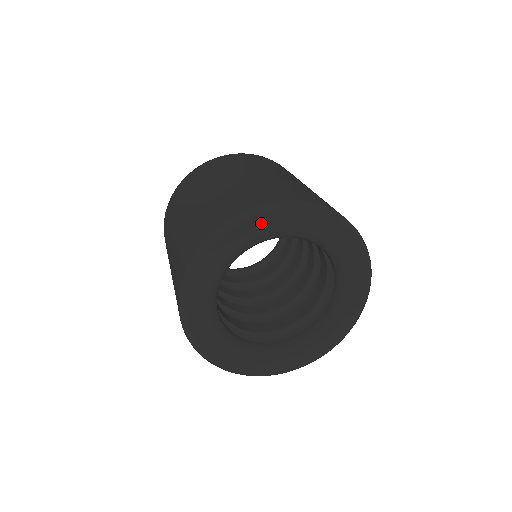
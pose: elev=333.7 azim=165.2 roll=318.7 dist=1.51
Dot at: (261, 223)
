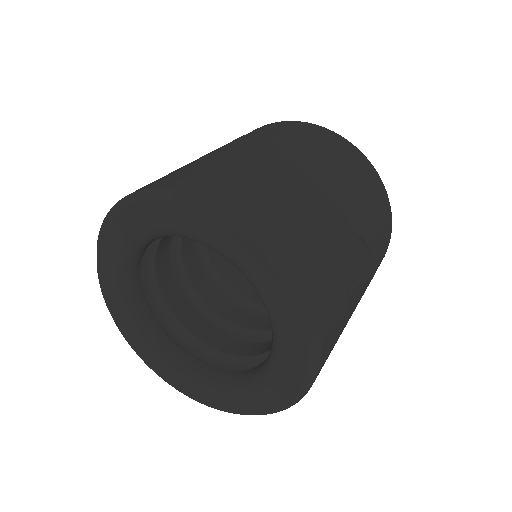
Dot at: (231, 238)
